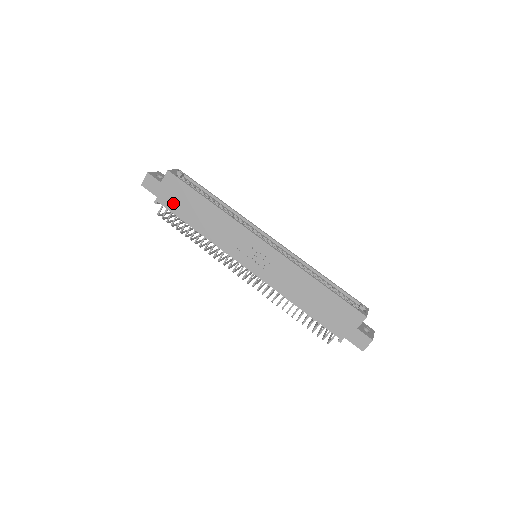
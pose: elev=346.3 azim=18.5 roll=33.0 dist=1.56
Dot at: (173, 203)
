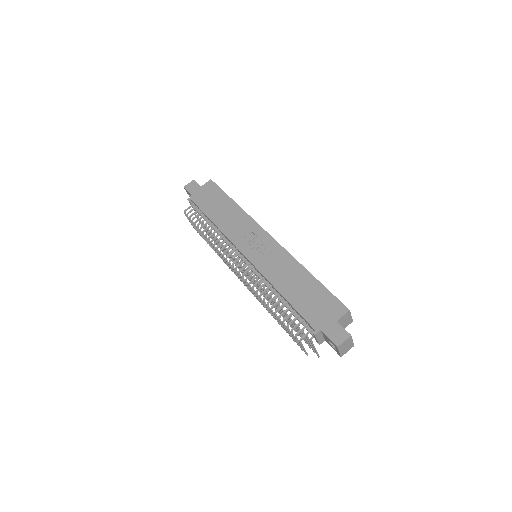
Dot at: (203, 201)
